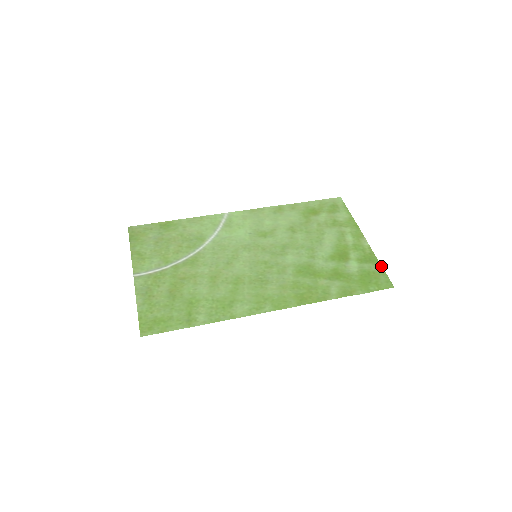
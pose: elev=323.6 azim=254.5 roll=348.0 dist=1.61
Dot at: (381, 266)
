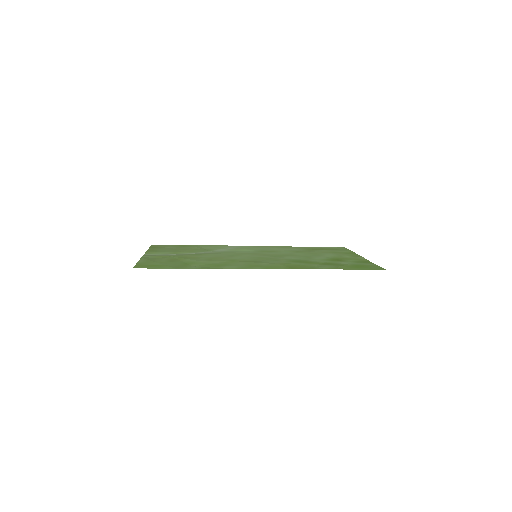
Dot at: (375, 264)
